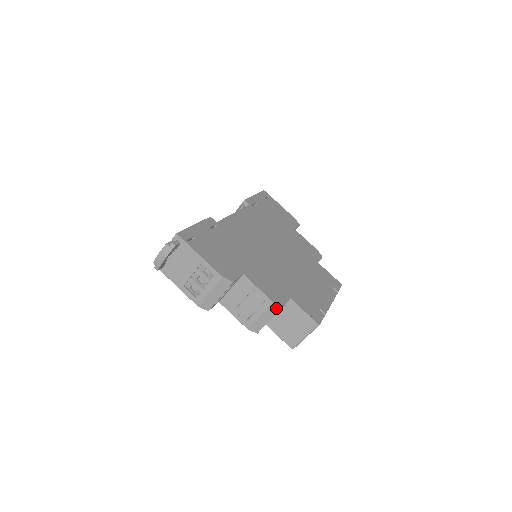
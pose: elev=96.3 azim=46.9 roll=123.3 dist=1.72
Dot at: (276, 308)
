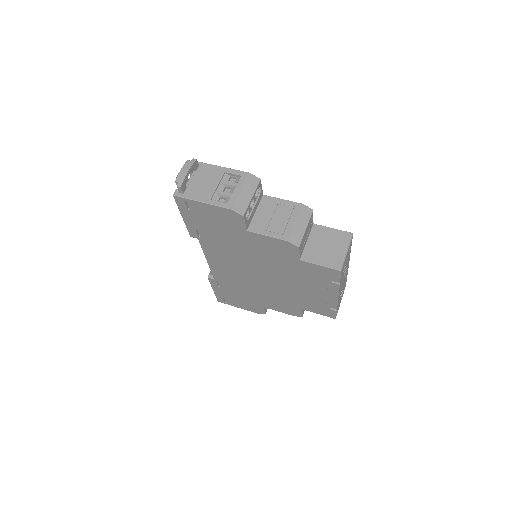
Dot at: (307, 211)
